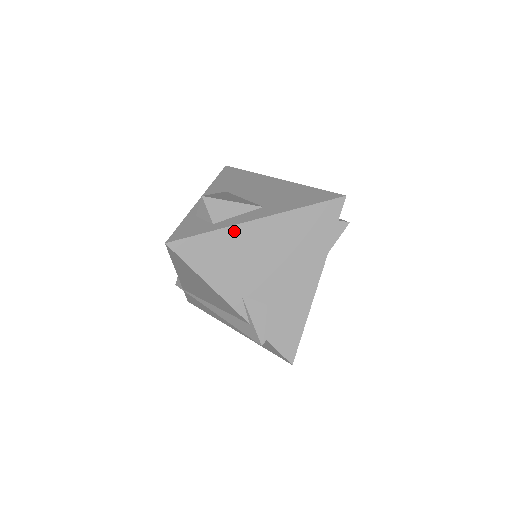
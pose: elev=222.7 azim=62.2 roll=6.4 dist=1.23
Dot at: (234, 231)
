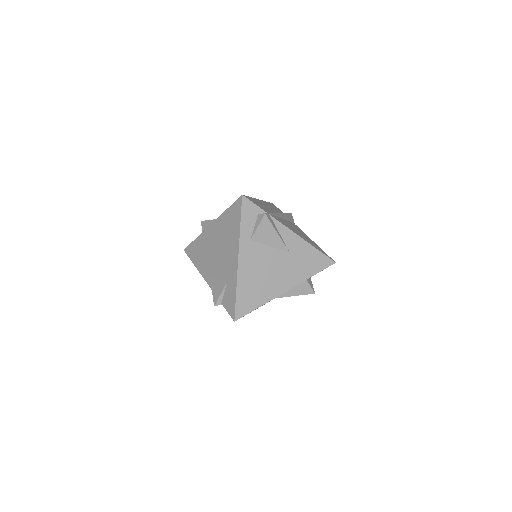
Dot at: (203, 235)
